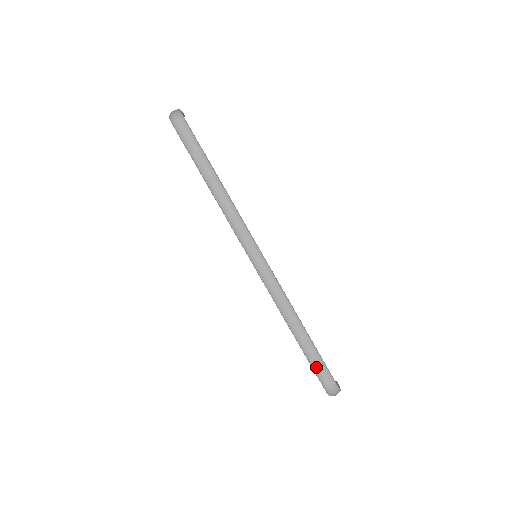
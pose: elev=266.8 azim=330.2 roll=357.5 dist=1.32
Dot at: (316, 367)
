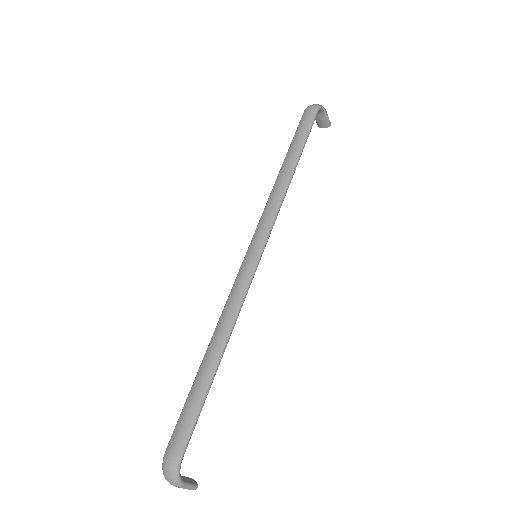
Dot at: (183, 415)
